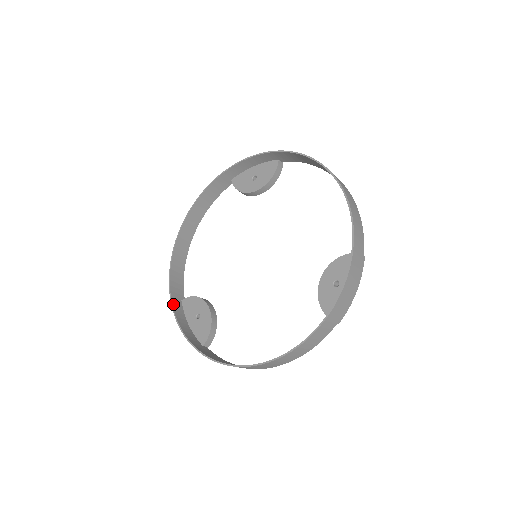
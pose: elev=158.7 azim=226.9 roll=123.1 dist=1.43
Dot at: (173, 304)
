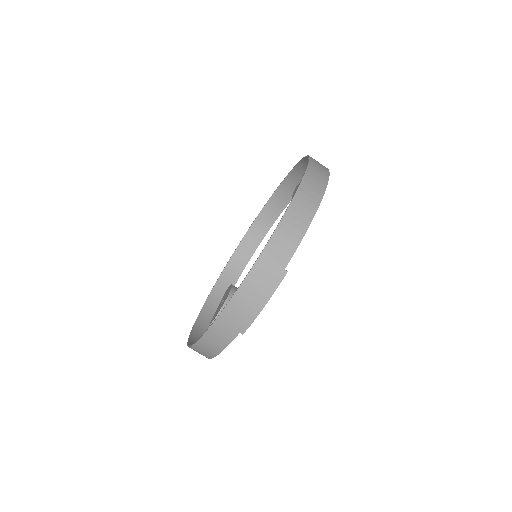
Dot at: (215, 286)
